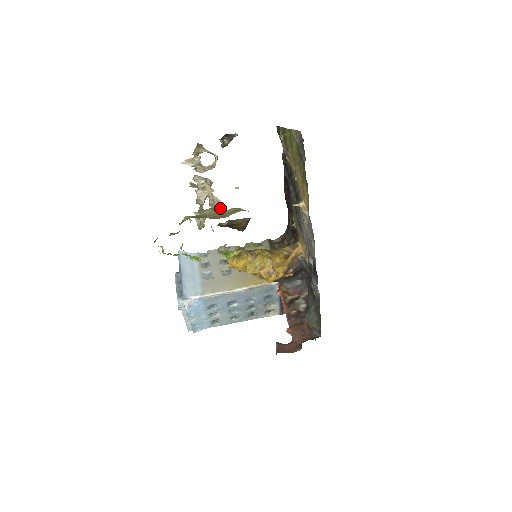
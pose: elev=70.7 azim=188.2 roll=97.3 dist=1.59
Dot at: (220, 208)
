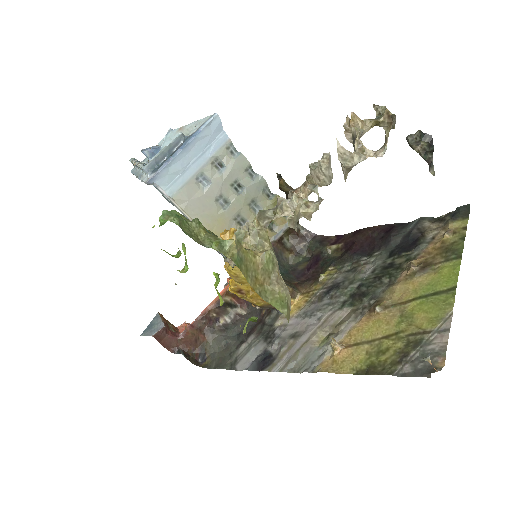
Dot at: occluded
